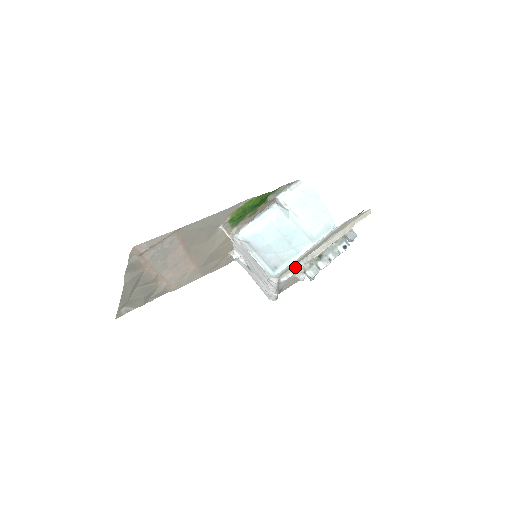
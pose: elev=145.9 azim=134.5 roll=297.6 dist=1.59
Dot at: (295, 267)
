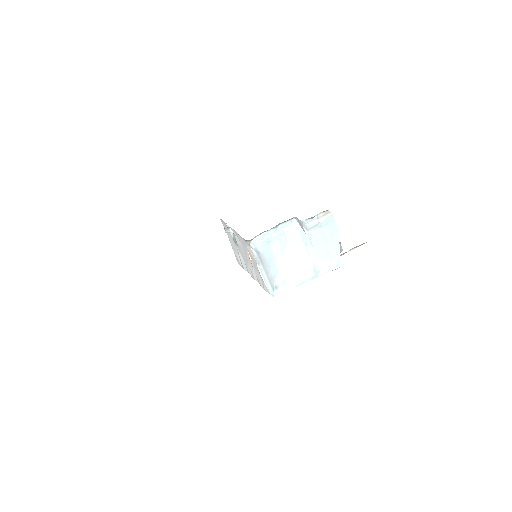
Dot at: occluded
